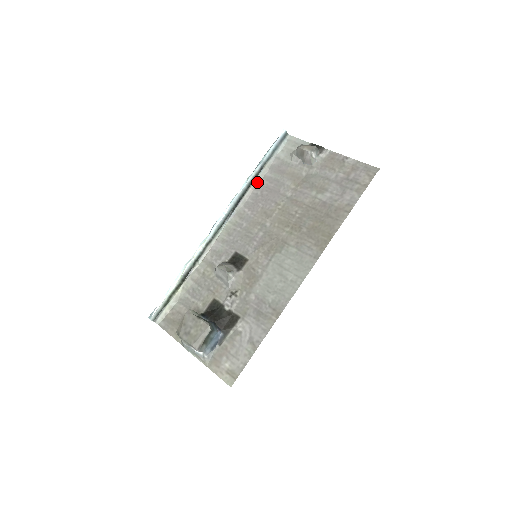
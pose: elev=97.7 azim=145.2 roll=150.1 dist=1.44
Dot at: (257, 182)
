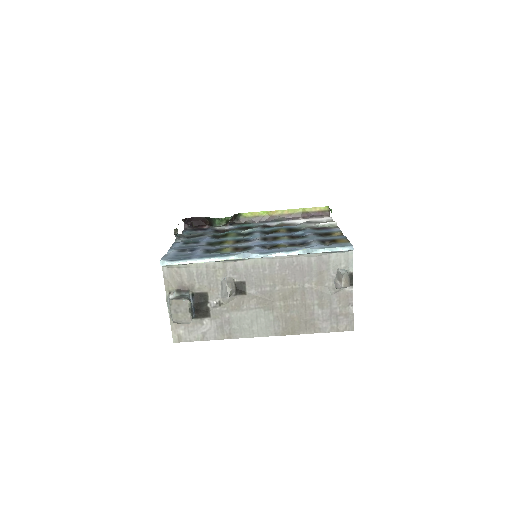
Dot at: (302, 256)
